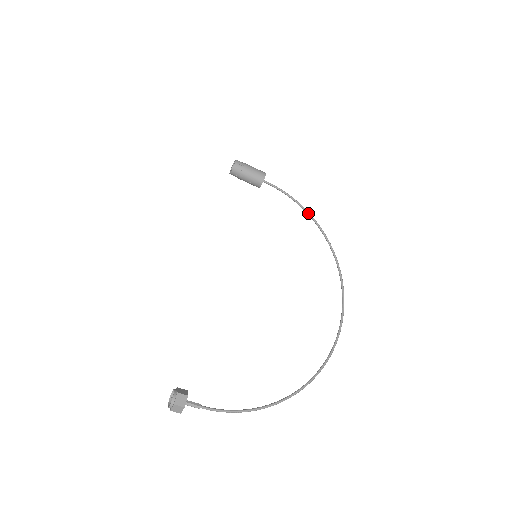
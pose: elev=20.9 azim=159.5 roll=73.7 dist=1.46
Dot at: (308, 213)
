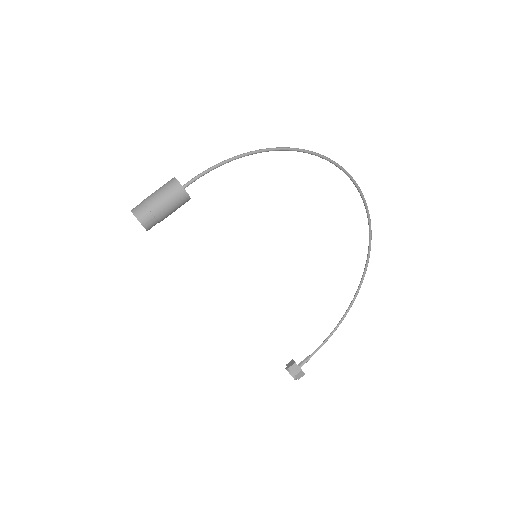
Dot at: (261, 152)
